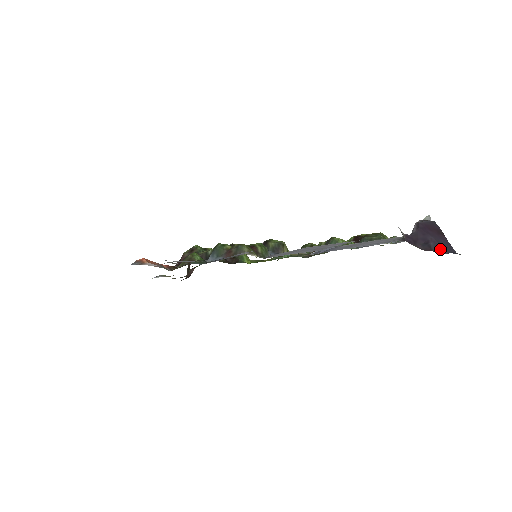
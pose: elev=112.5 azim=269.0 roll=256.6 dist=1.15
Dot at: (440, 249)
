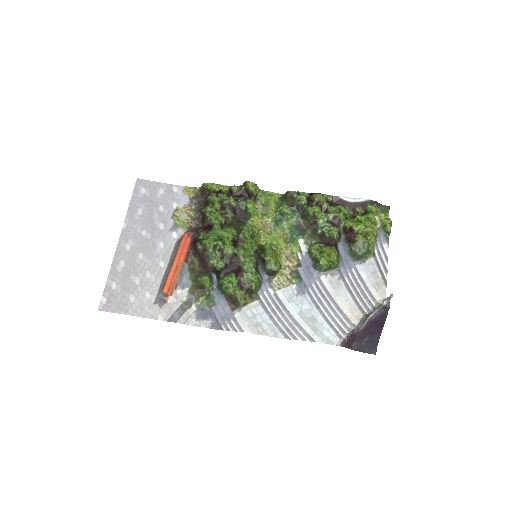
Dot at: (365, 349)
